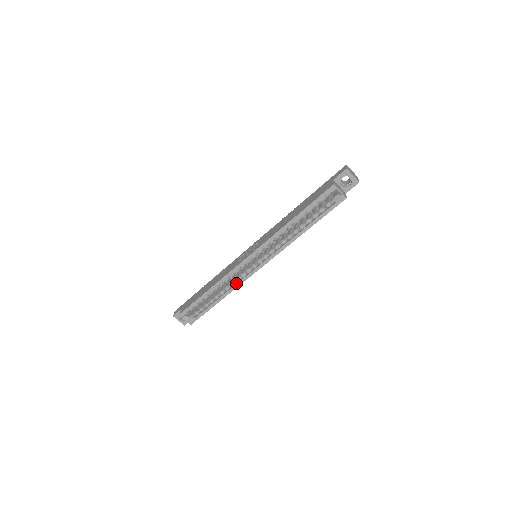
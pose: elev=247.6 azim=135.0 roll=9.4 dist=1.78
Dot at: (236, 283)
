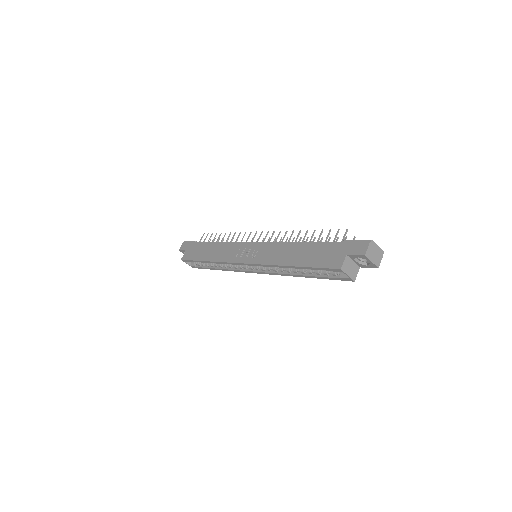
Dot at: (233, 268)
